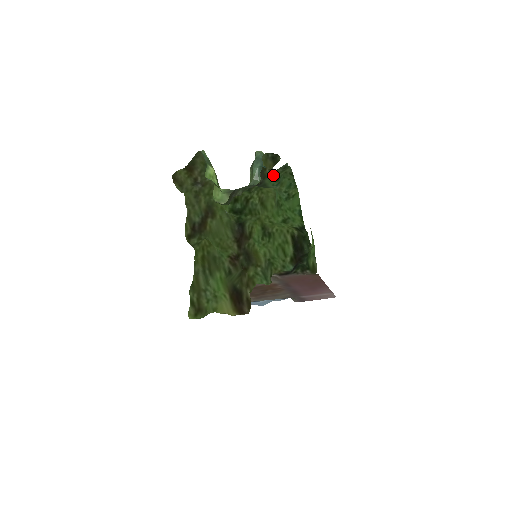
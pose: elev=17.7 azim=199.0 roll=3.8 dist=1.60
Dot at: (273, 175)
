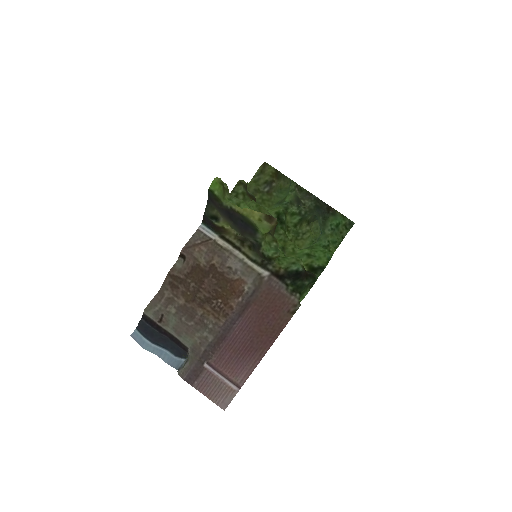
Dot at: (341, 218)
